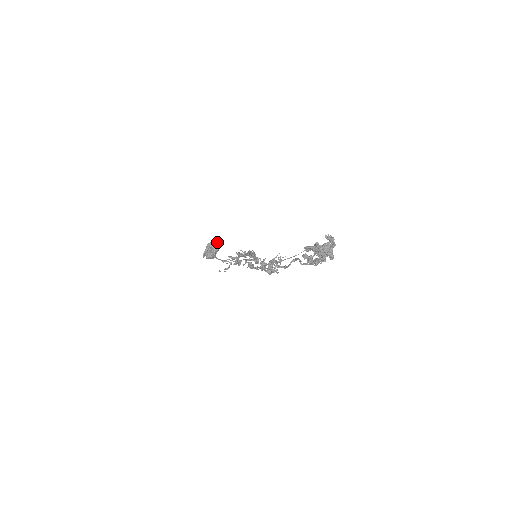
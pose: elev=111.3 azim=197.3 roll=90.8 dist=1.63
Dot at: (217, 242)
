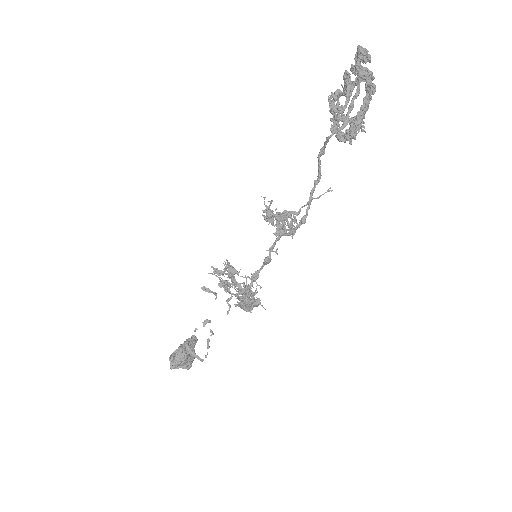
Dot at: (194, 335)
